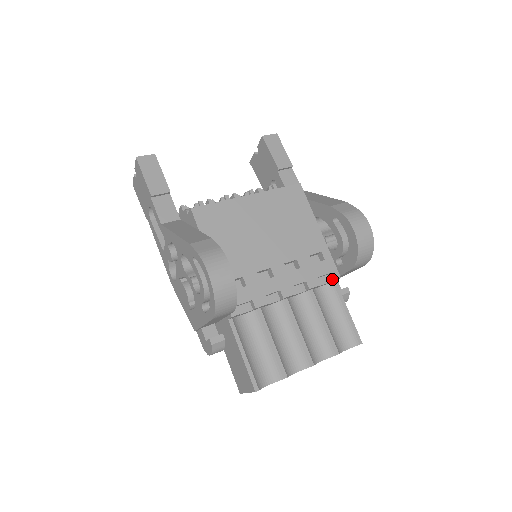
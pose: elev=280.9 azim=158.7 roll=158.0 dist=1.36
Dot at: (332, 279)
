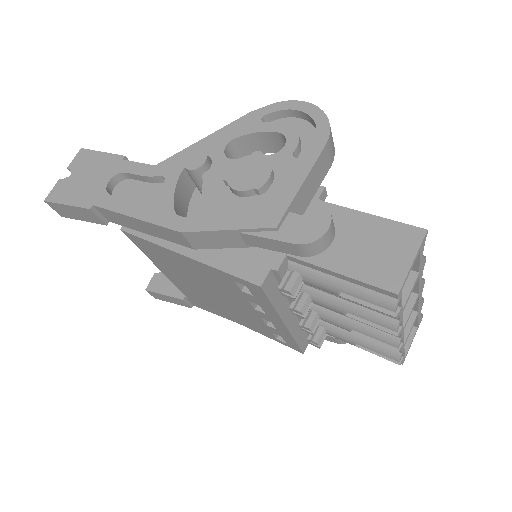
Dot at: occluded
